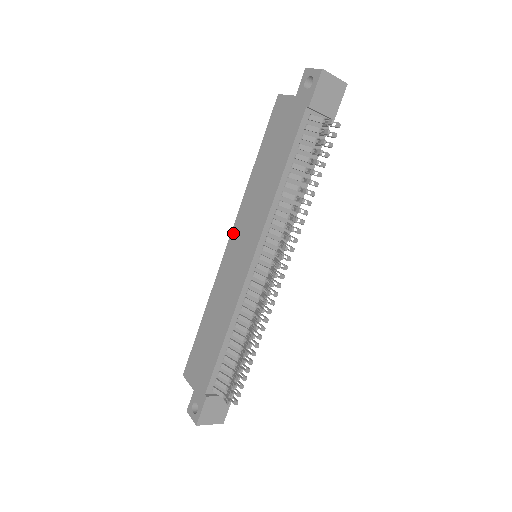
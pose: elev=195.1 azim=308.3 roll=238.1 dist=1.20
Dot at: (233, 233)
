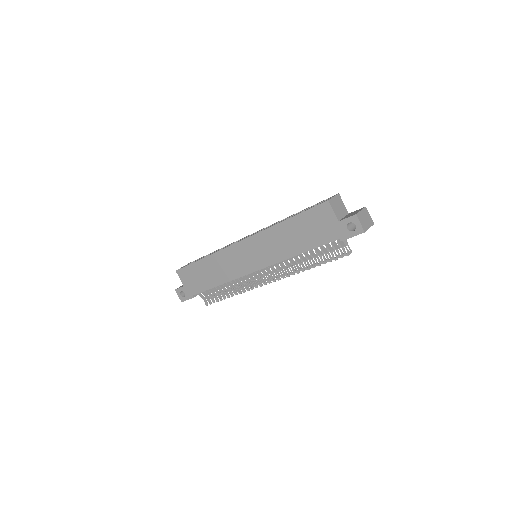
Dot at: (247, 241)
